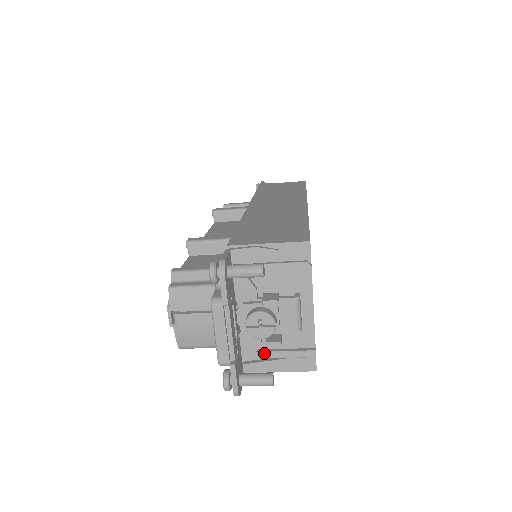
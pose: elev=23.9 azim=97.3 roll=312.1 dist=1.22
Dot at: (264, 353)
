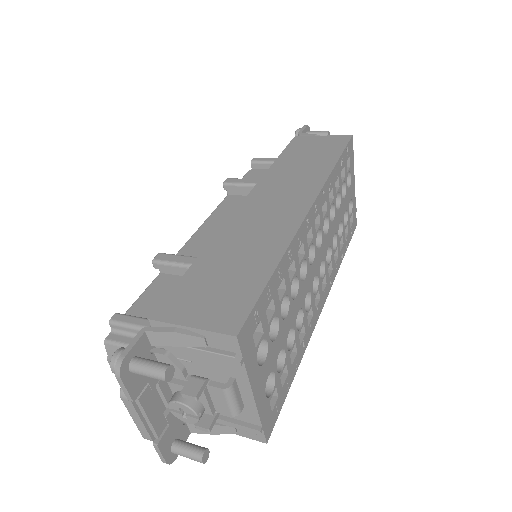
Dot at: occluded
